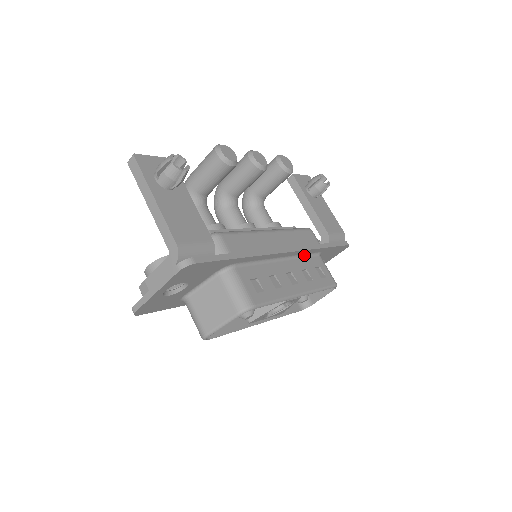
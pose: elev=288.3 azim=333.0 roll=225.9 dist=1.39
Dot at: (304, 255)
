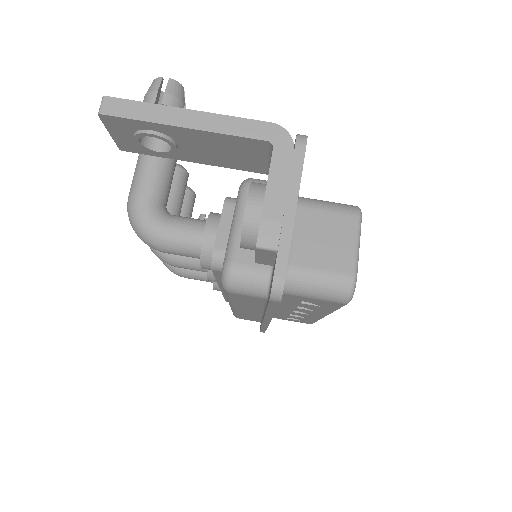
Dot at: occluded
